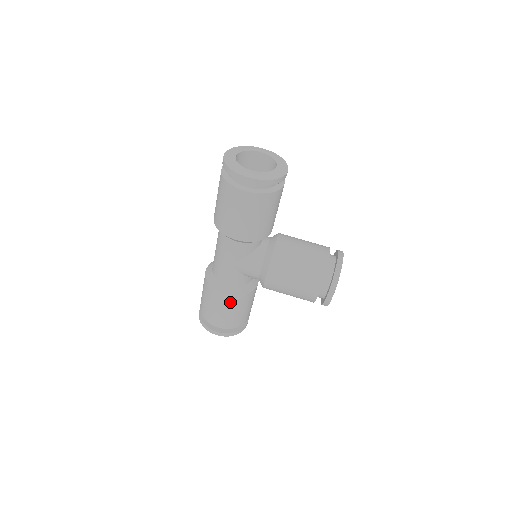
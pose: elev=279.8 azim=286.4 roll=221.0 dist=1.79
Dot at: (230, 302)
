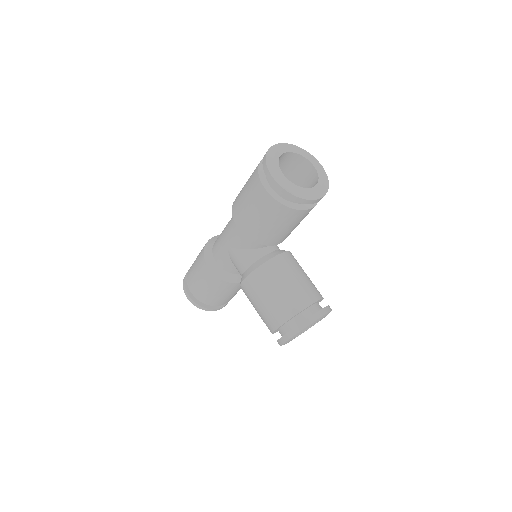
Dot at: (209, 278)
